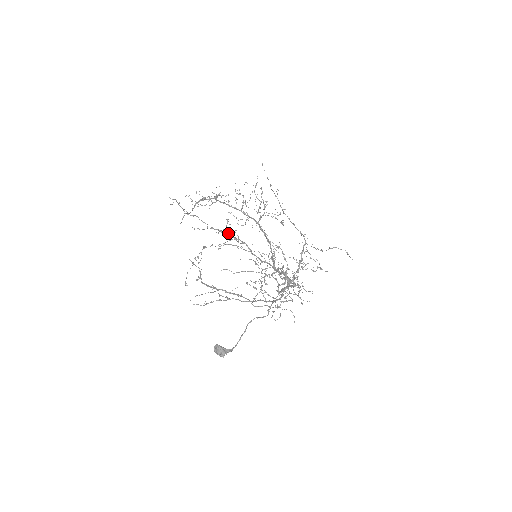
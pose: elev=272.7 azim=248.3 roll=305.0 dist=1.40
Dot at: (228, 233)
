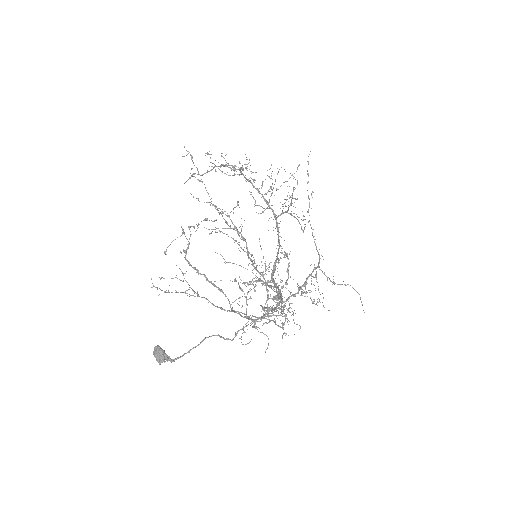
Dot at: occluded
